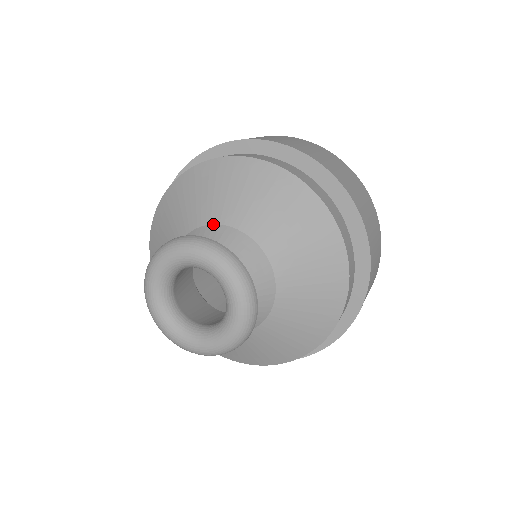
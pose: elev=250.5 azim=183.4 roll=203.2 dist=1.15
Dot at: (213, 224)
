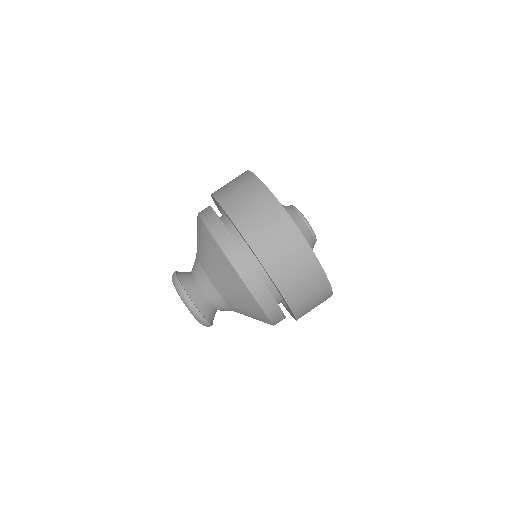
Dot at: (196, 257)
